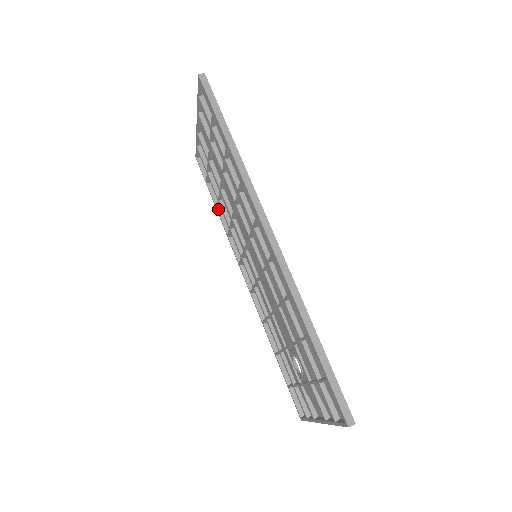
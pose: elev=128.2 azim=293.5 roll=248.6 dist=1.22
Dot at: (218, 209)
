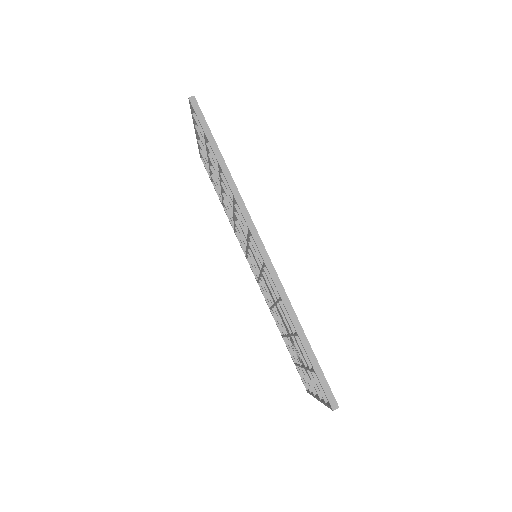
Dot at: (224, 206)
